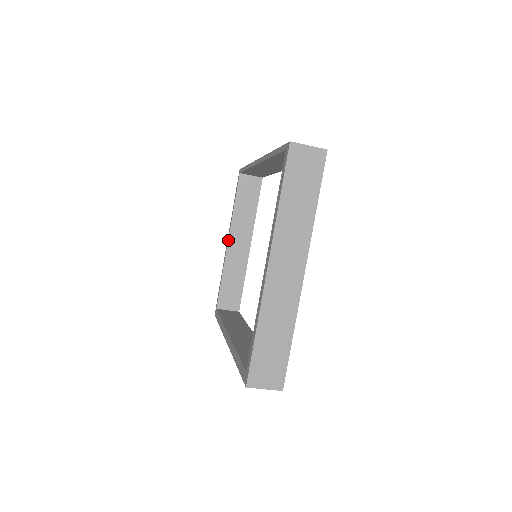
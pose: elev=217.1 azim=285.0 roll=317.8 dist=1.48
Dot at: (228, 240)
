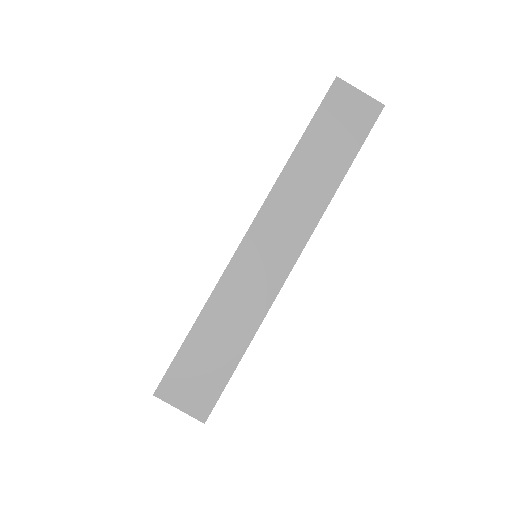
Dot at: occluded
